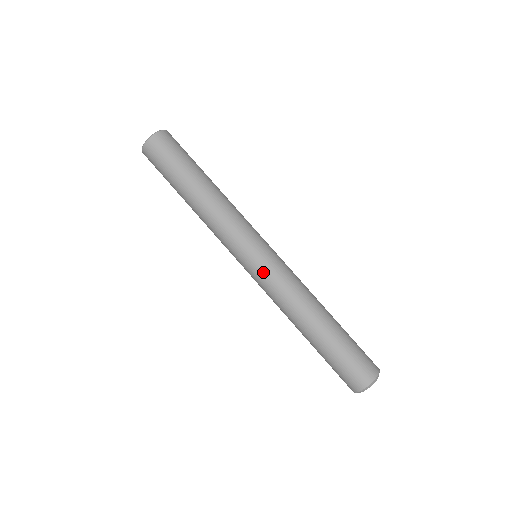
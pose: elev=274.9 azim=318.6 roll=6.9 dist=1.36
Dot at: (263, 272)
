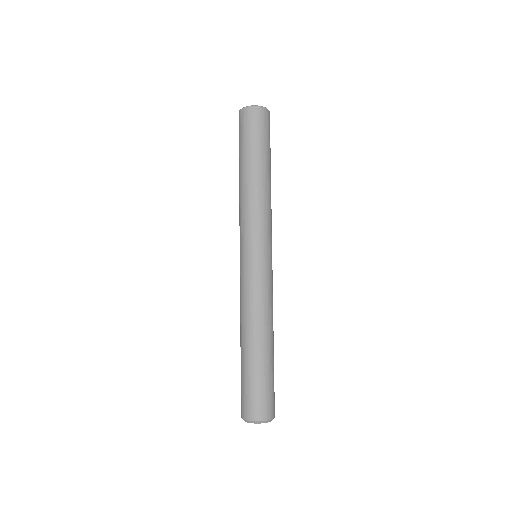
Dot at: (259, 271)
